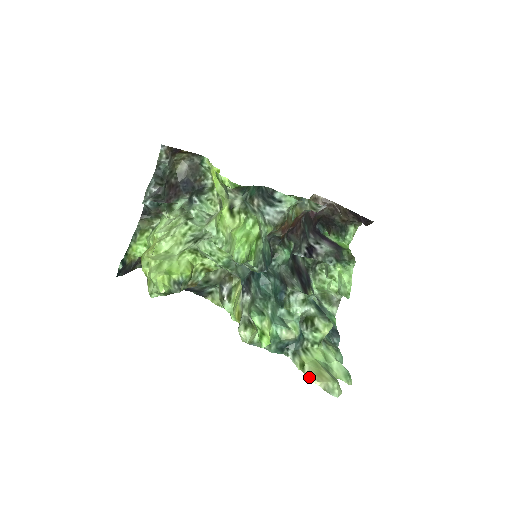
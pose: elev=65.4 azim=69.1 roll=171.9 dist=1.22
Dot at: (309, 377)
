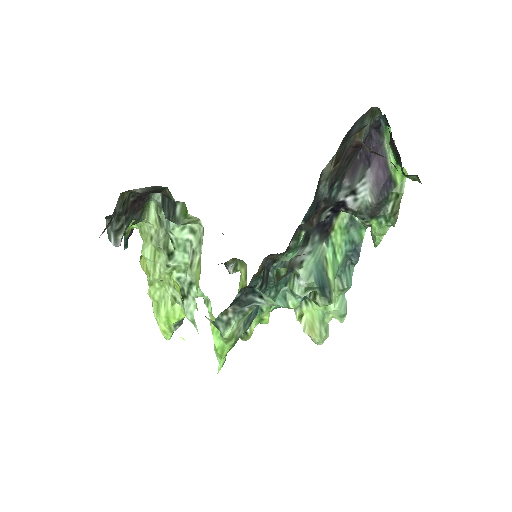
Dot at: (303, 329)
